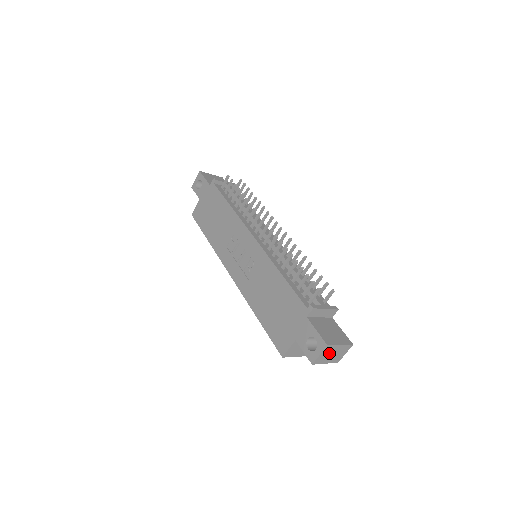
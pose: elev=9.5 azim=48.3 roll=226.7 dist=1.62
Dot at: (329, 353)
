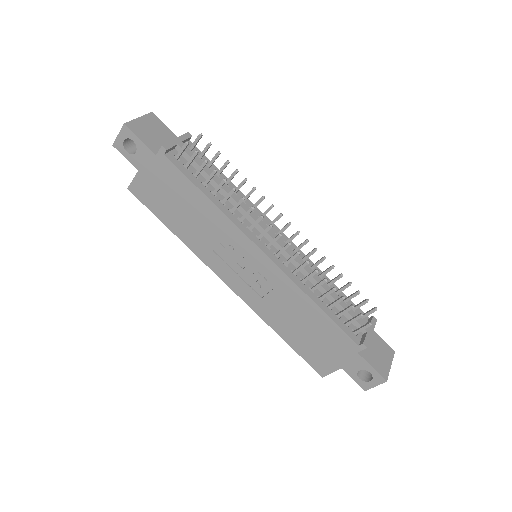
Dot at: occluded
